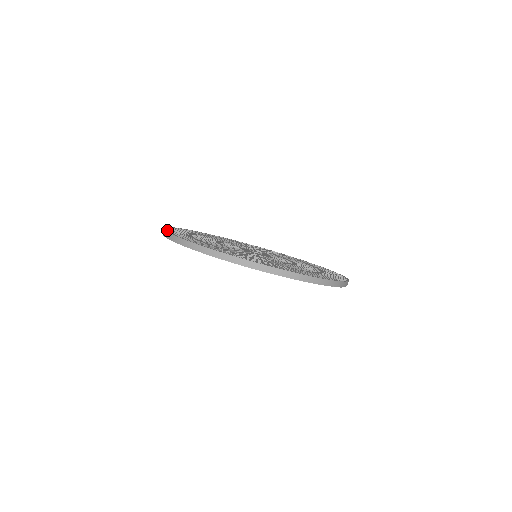
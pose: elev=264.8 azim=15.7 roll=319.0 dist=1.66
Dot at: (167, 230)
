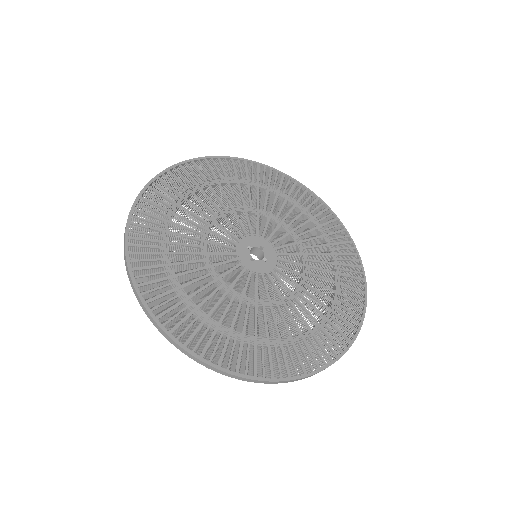
Dot at: (139, 287)
